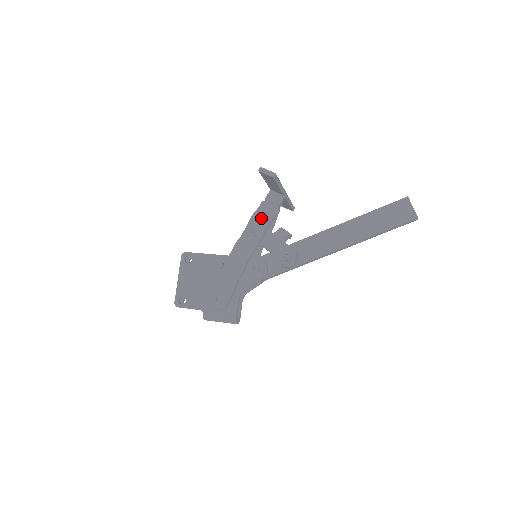
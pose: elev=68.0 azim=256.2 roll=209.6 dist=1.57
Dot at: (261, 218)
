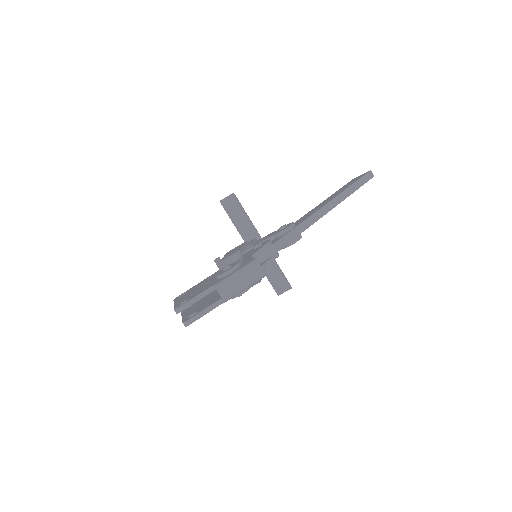
Dot at: occluded
